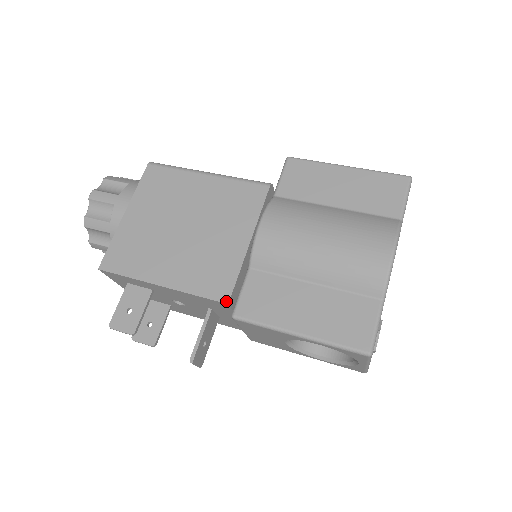
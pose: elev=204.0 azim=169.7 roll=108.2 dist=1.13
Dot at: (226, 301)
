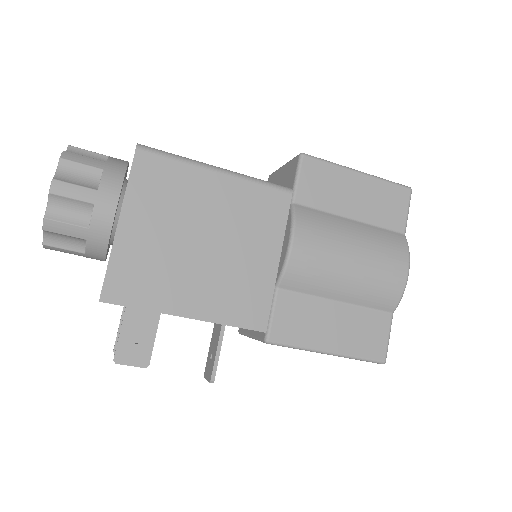
Dot at: (264, 330)
